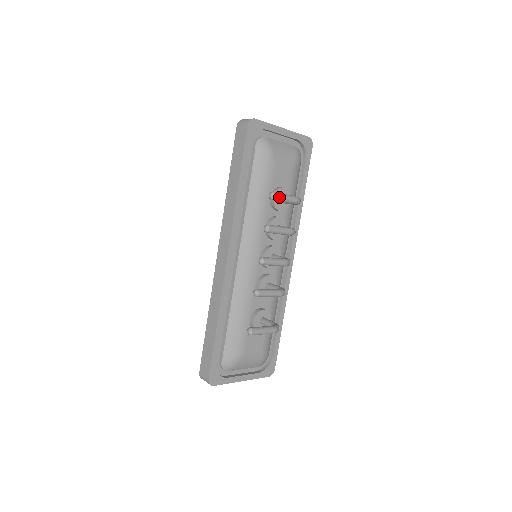
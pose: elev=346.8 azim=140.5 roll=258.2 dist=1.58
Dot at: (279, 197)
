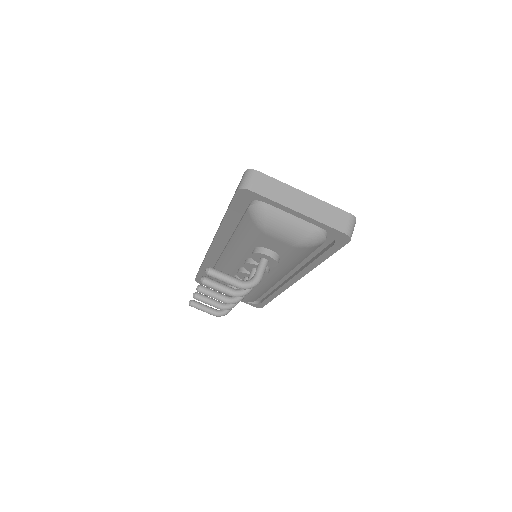
Dot at: (214, 277)
